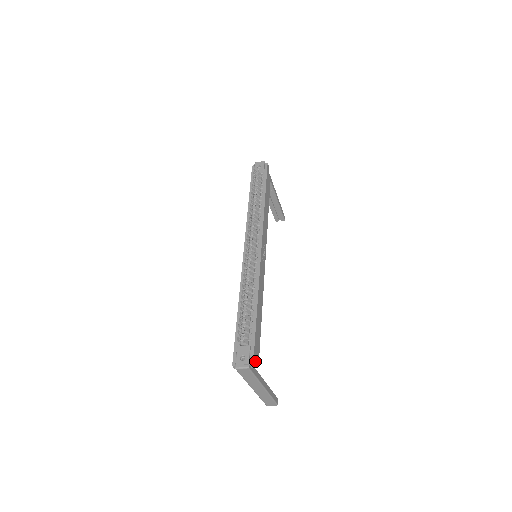
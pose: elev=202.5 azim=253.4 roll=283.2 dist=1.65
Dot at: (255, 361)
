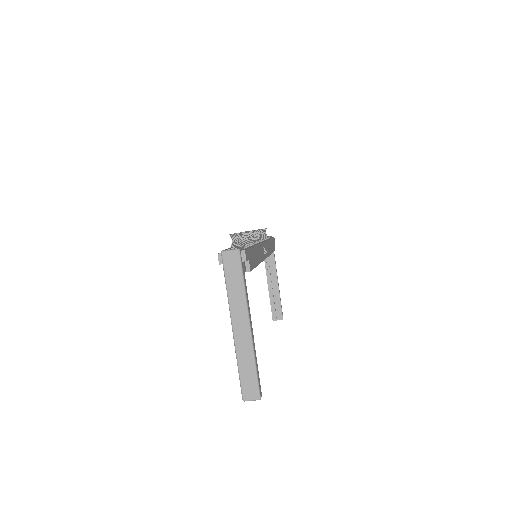
Dot at: (247, 258)
